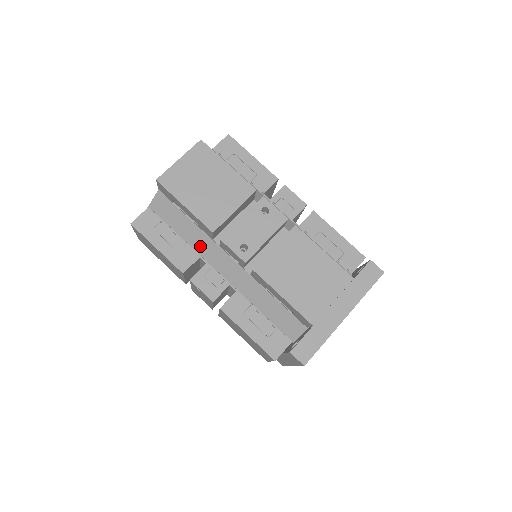
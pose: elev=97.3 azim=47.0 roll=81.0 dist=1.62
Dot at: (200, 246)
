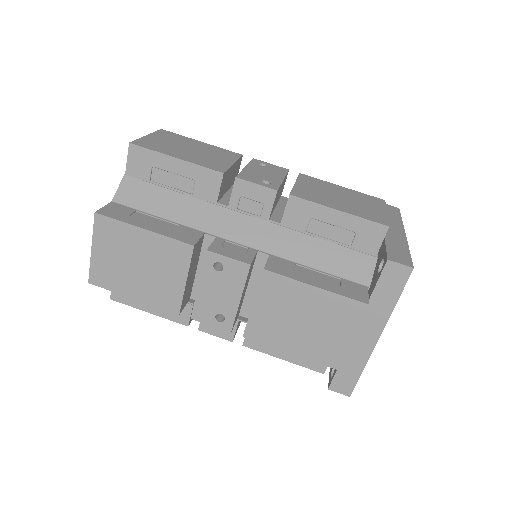
Dot at: occluded
